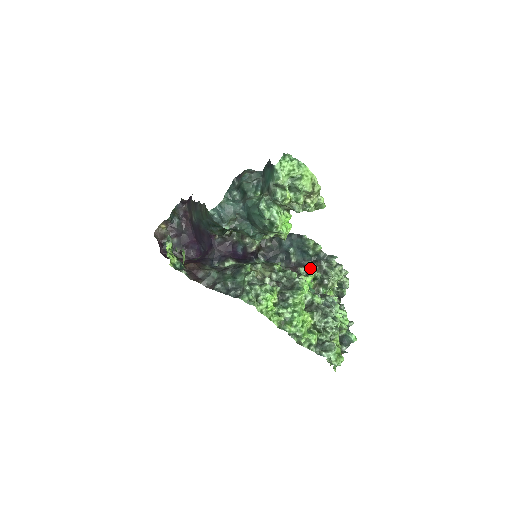
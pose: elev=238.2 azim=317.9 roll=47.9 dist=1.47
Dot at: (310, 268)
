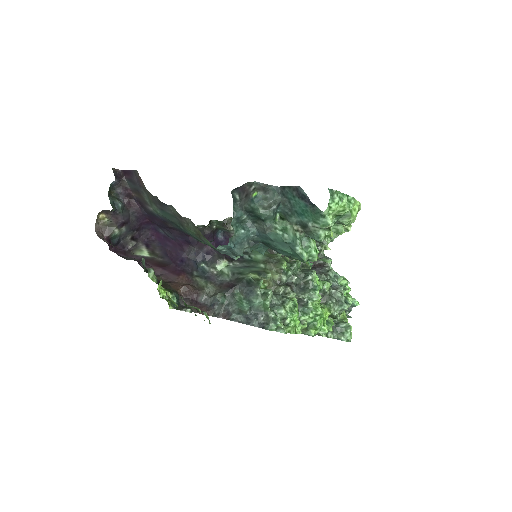
Dot at: occluded
